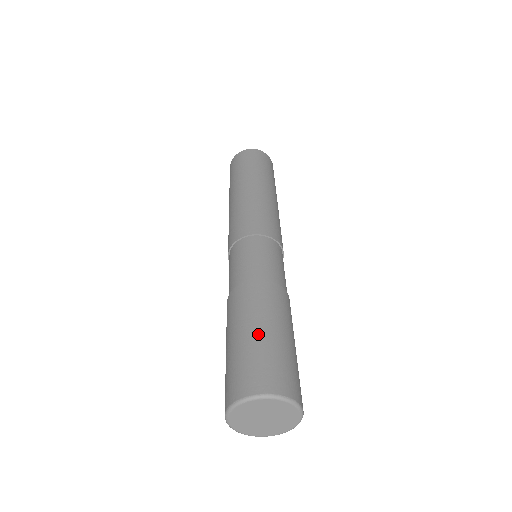
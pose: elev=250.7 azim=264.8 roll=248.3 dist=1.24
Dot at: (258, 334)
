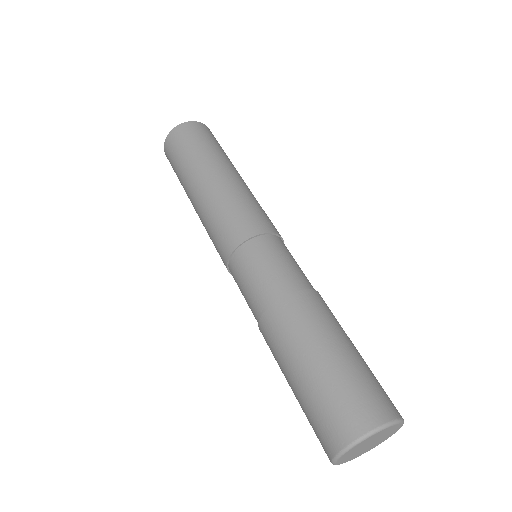
Dot at: (330, 360)
